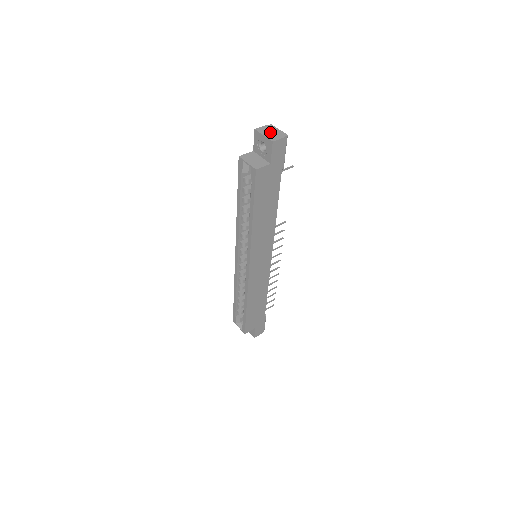
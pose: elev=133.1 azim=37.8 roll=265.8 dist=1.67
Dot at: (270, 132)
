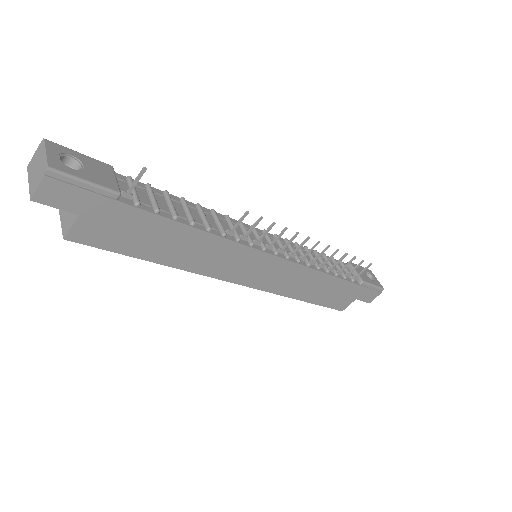
Dot at: (35, 168)
